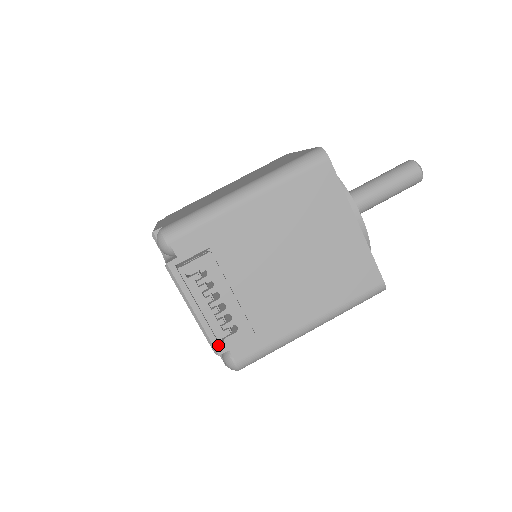
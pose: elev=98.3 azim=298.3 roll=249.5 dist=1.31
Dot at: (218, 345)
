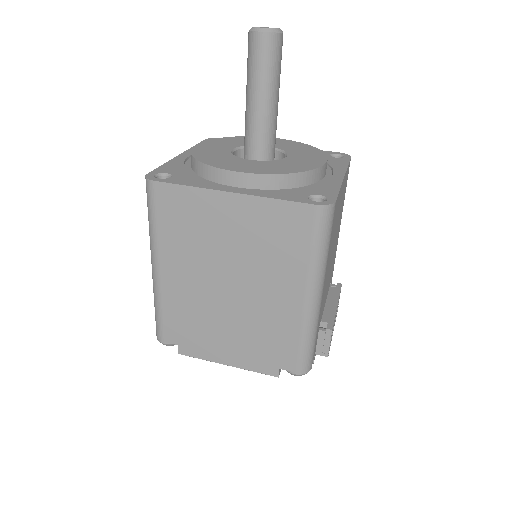
Dot at: occluded
